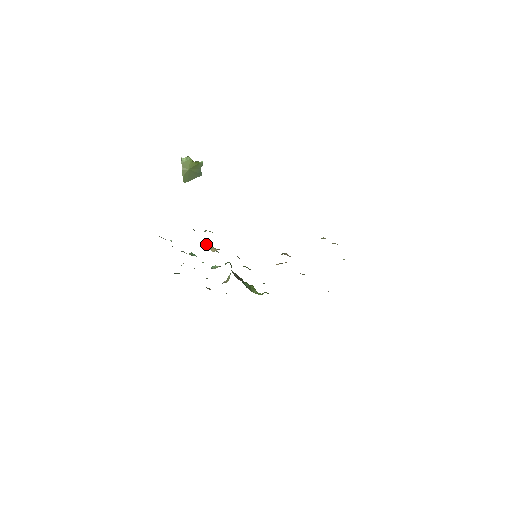
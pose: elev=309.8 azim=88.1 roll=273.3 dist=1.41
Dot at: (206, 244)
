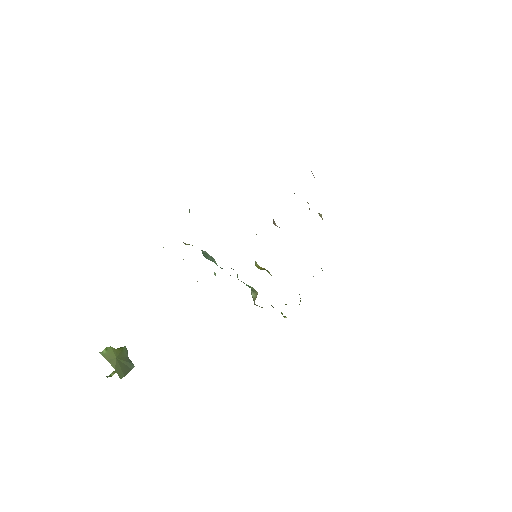
Dot at: occluded
